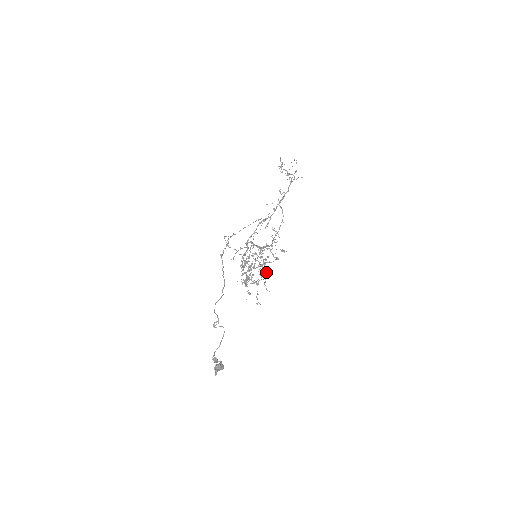
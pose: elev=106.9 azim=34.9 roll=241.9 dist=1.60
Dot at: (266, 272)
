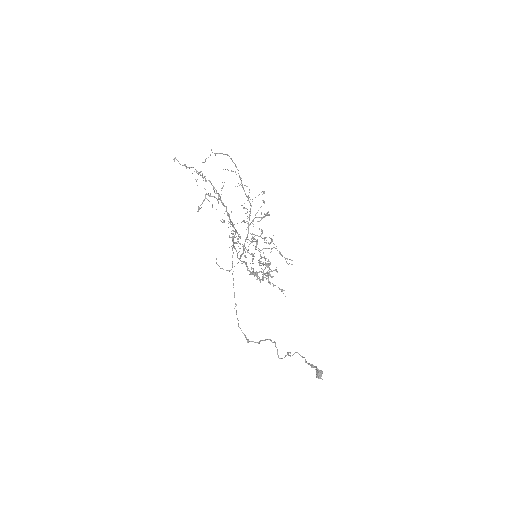
Dot at: occluded
